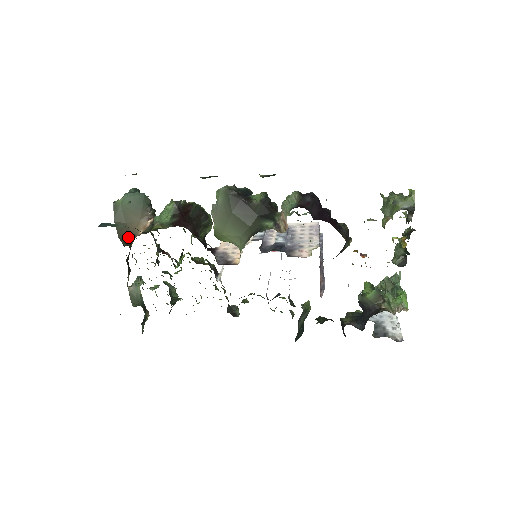
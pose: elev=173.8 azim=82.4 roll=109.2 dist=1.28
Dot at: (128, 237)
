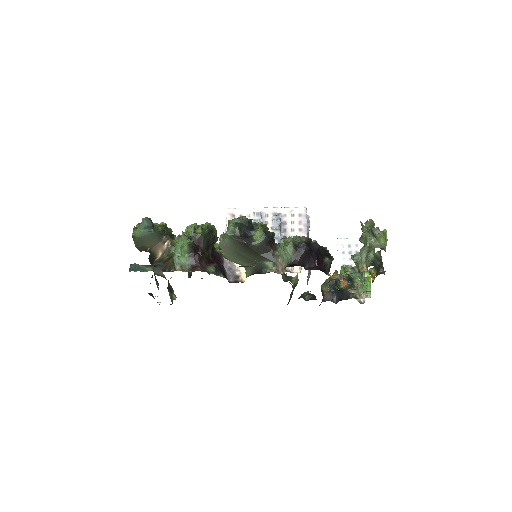
Dot at: (148, 251)
